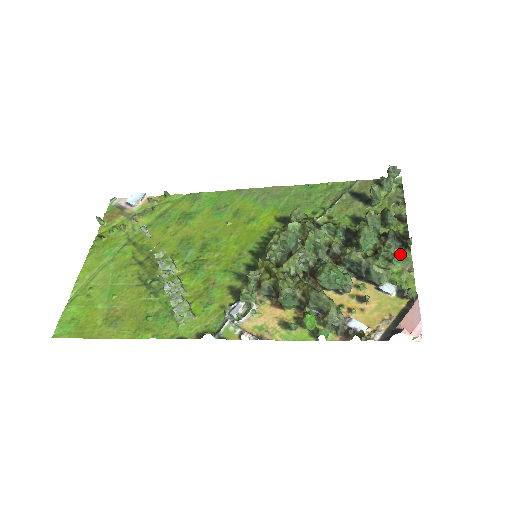
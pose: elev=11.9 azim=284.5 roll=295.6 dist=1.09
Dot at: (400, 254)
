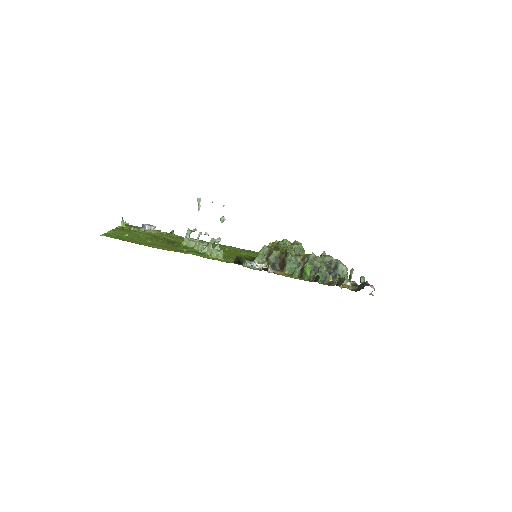
Dot at: occluded
